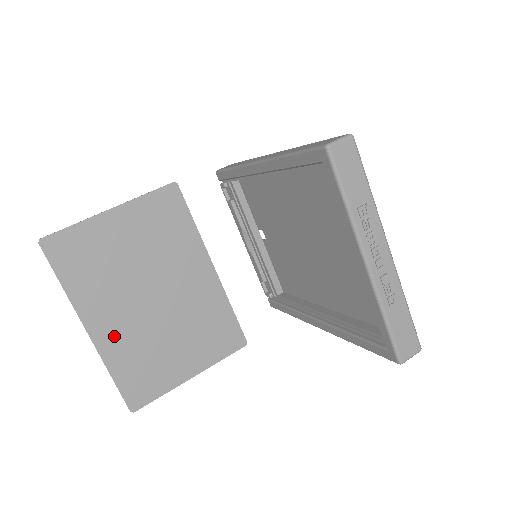
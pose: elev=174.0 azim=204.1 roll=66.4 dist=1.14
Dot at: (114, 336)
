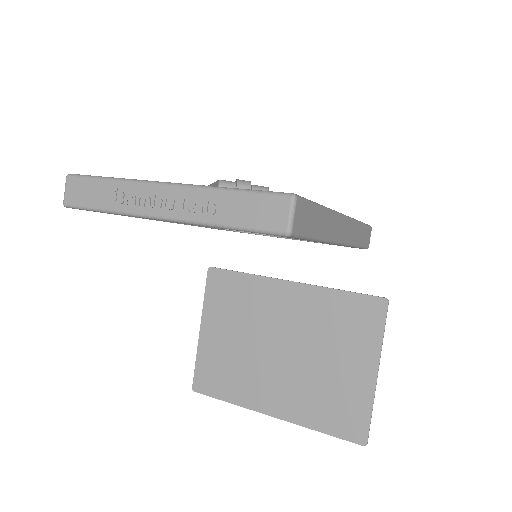
Dot at: (288, 402)
